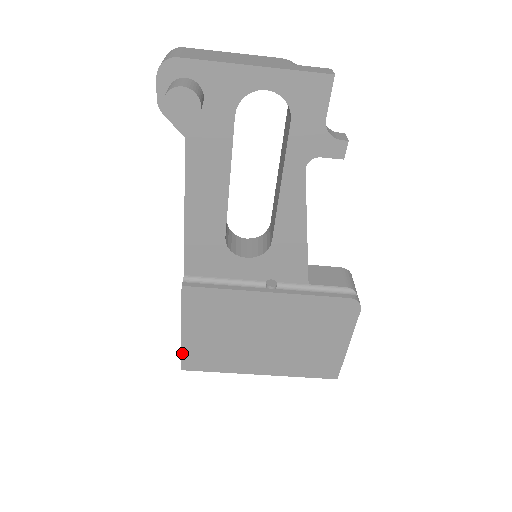
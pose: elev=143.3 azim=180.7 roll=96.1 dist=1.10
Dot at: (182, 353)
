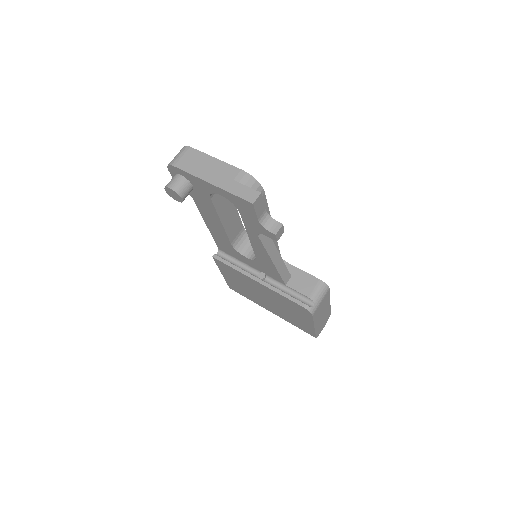
Dot at: (227, 282)
